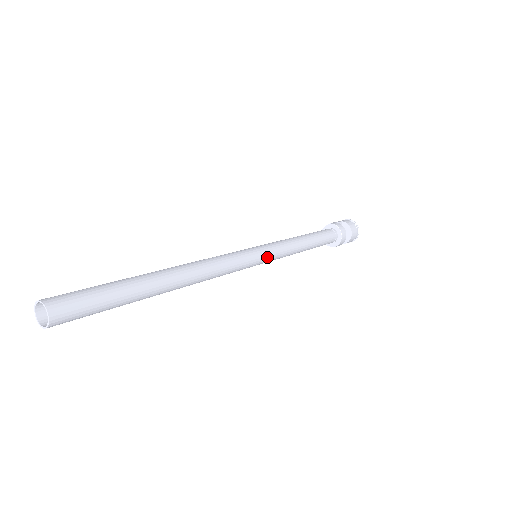
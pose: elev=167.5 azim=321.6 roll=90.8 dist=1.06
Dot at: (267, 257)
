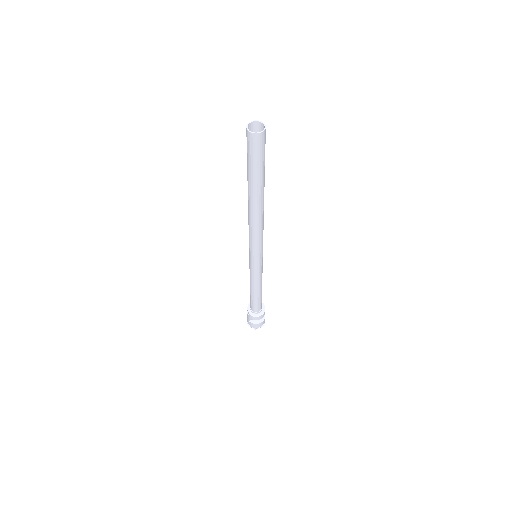
Dot at: (259, 263)
